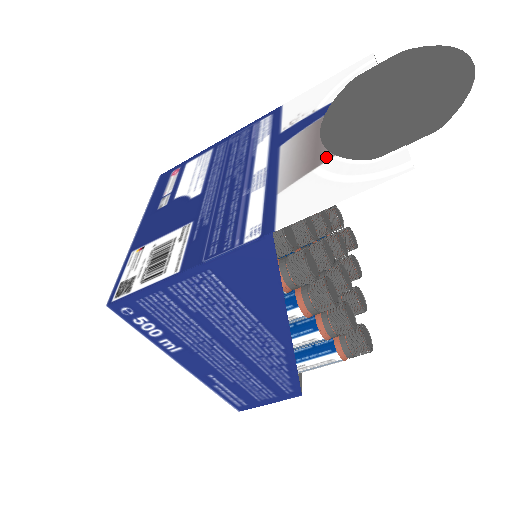
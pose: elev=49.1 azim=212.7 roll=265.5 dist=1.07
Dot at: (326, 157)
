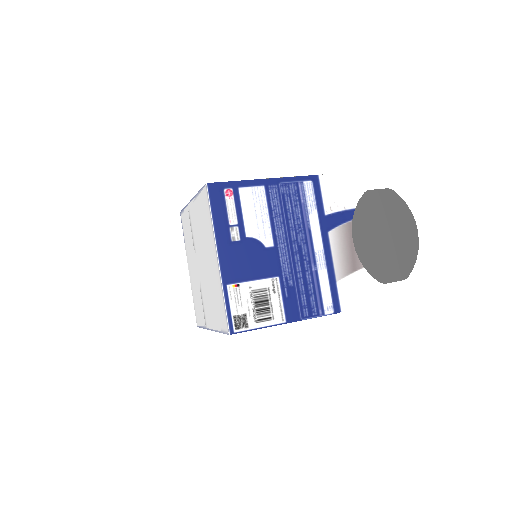
Dot at: (360, 266)
